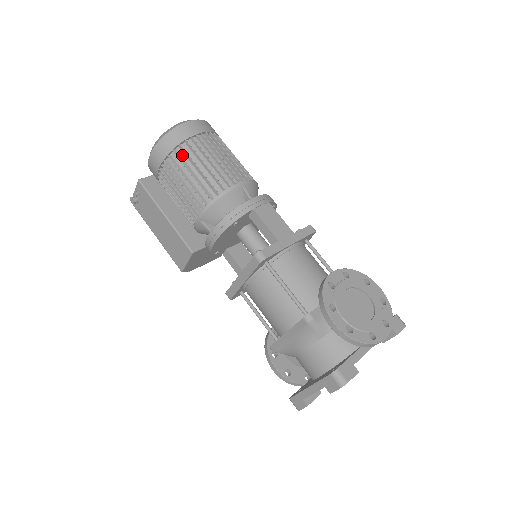
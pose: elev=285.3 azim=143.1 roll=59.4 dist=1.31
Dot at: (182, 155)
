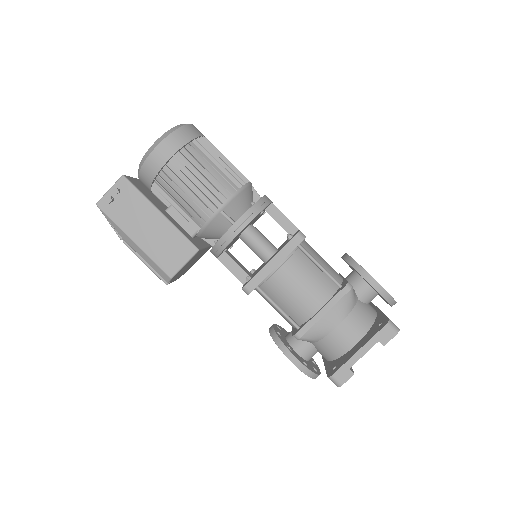
Dot at: (197, 149)
